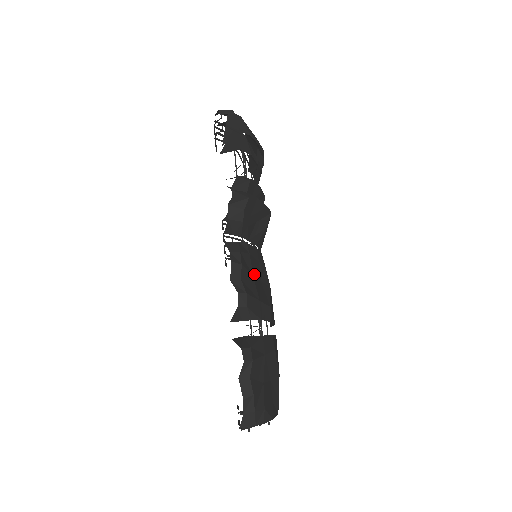
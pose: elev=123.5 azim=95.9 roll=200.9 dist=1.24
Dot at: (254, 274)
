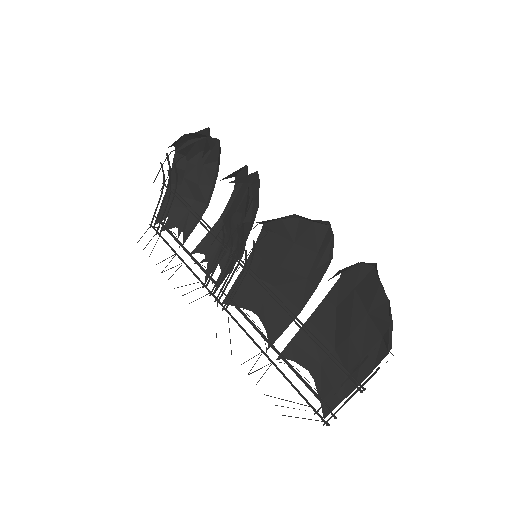
Dot at: (288, 246)
